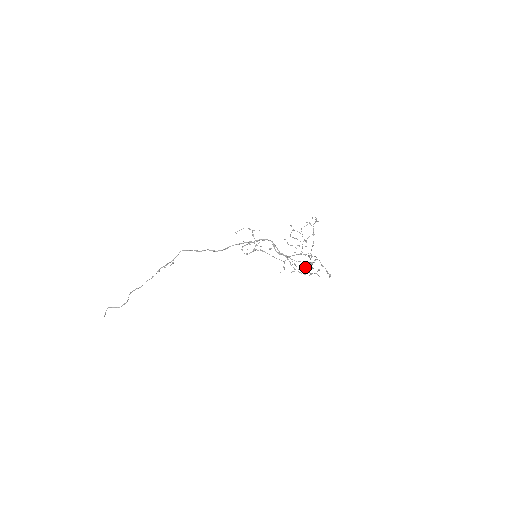
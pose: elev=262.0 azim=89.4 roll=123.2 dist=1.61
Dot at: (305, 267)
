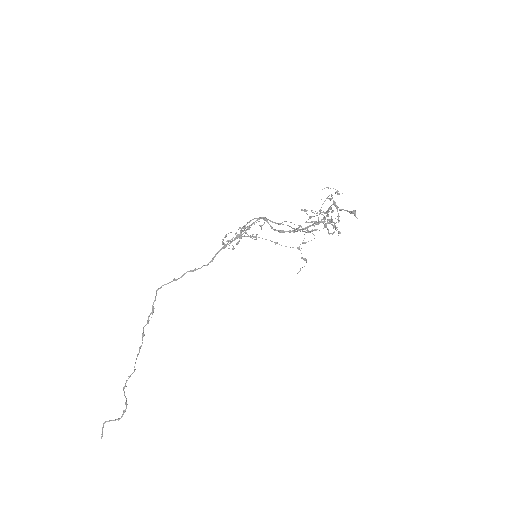
Dot at: (309, 216)
